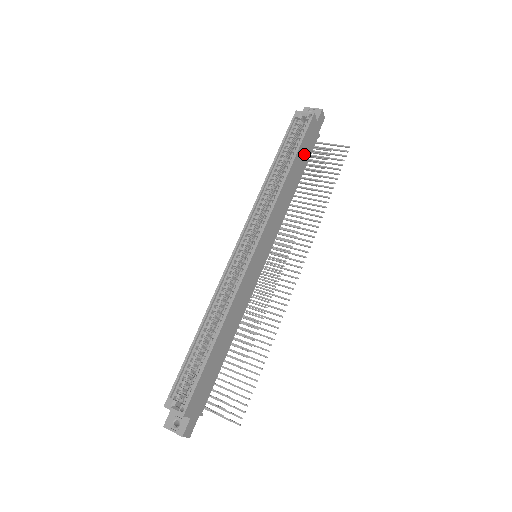
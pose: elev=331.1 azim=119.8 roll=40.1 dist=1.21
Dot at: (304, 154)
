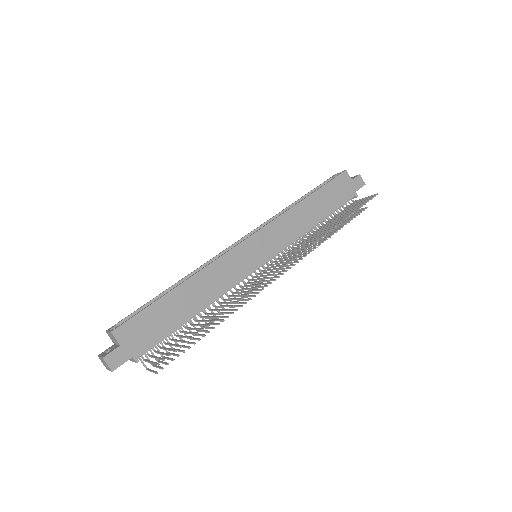
Dot at: (331, 197)
